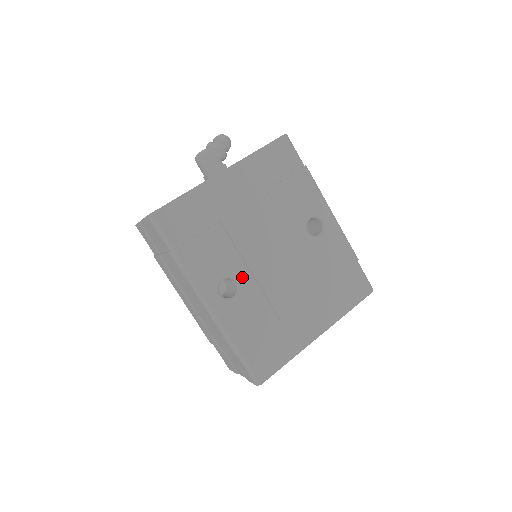
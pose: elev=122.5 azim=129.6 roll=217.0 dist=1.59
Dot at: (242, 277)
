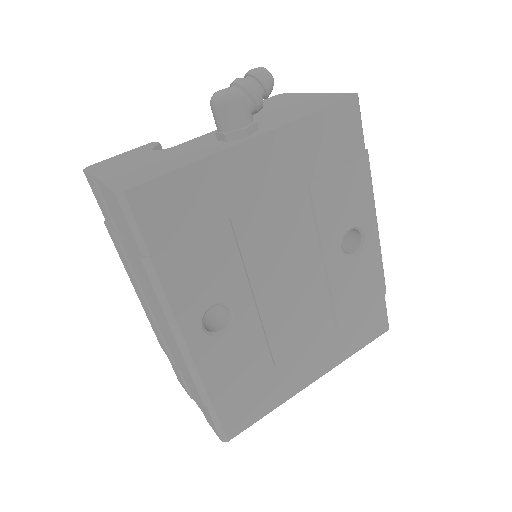
Dot at: (240, 305)
